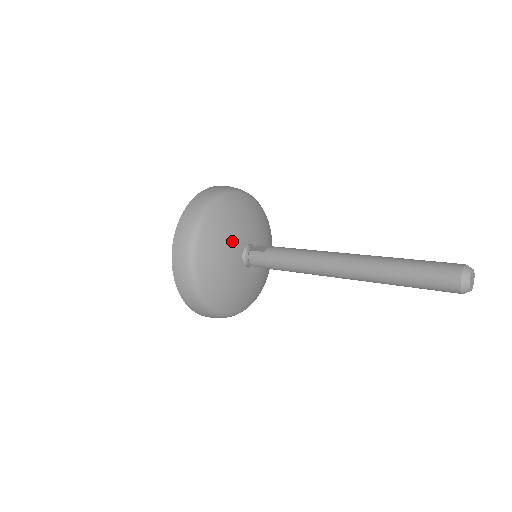
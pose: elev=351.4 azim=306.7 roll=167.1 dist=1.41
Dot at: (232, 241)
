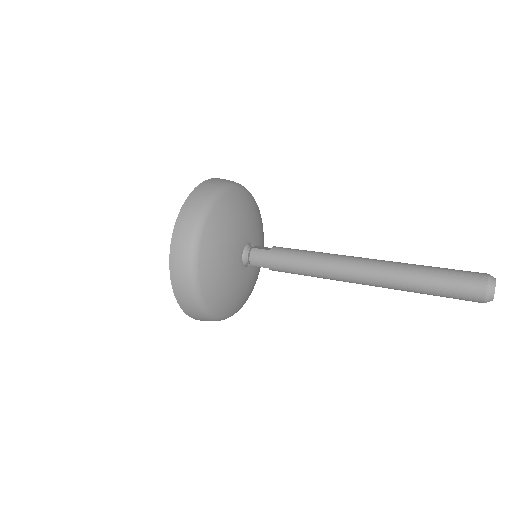
Dot at: (237, 233)
